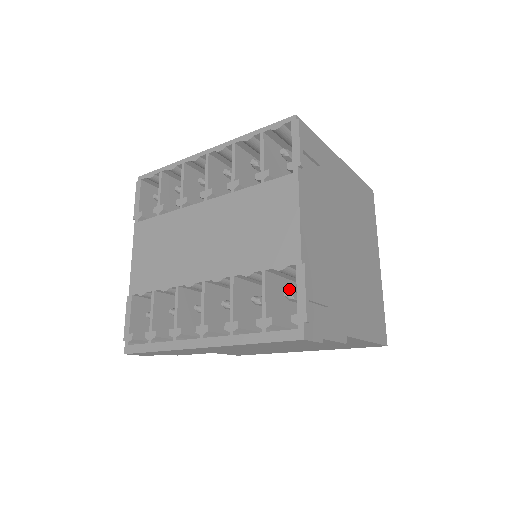
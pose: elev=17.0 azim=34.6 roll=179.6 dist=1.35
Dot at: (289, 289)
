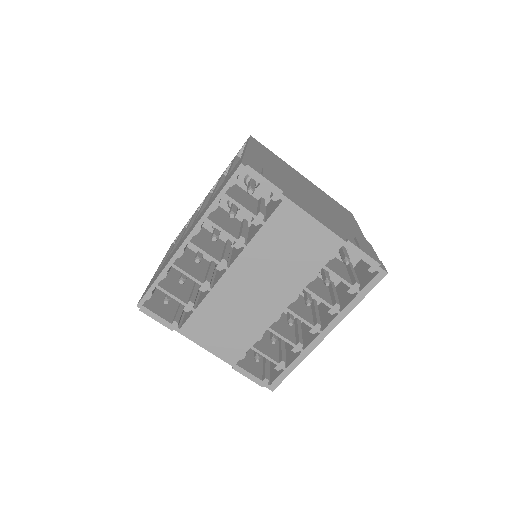
Dot at: occluded
